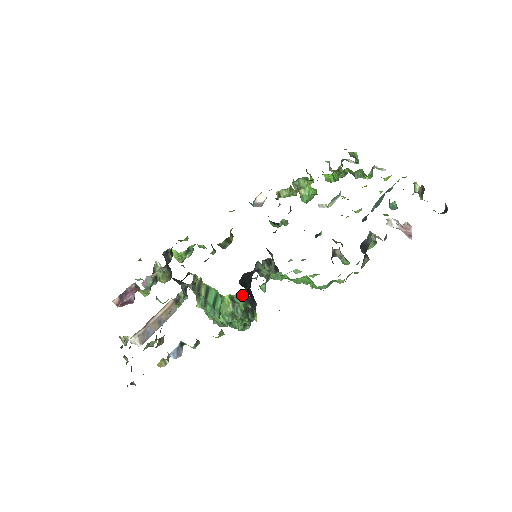
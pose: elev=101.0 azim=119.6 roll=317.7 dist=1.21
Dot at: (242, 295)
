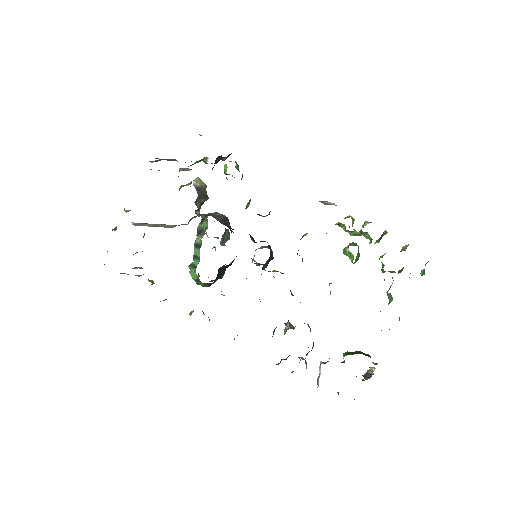
Dot at: (207, 283)
